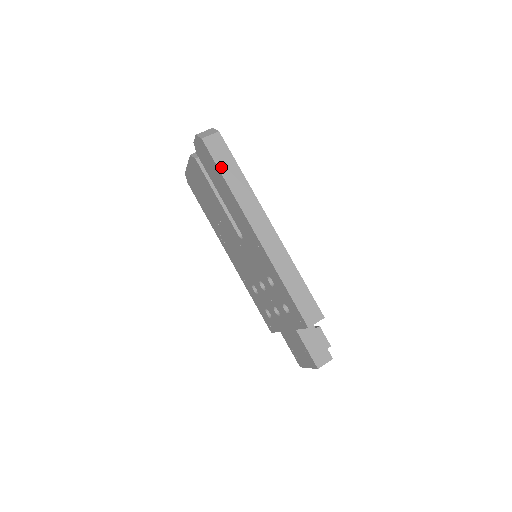
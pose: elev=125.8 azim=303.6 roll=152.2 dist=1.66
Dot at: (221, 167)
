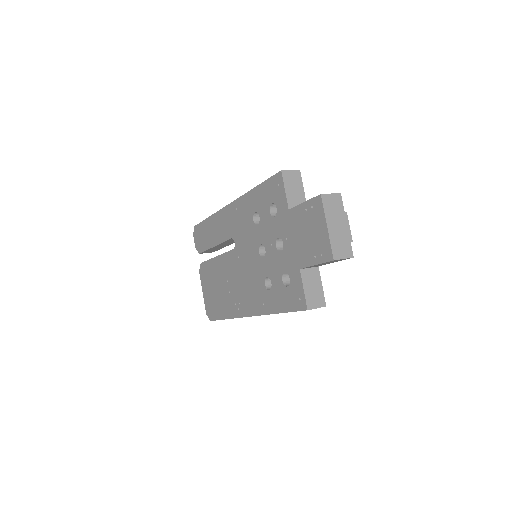
Dot at: occluded
